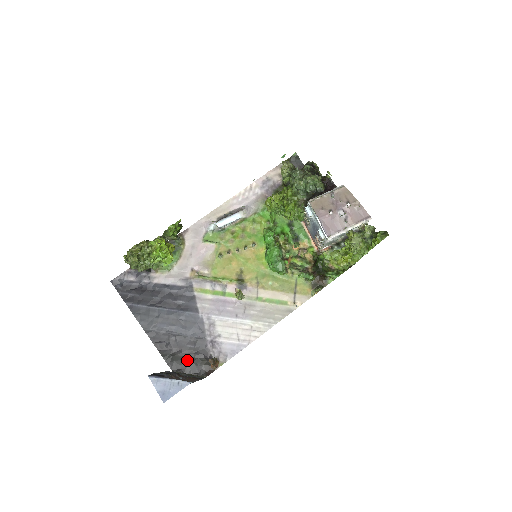
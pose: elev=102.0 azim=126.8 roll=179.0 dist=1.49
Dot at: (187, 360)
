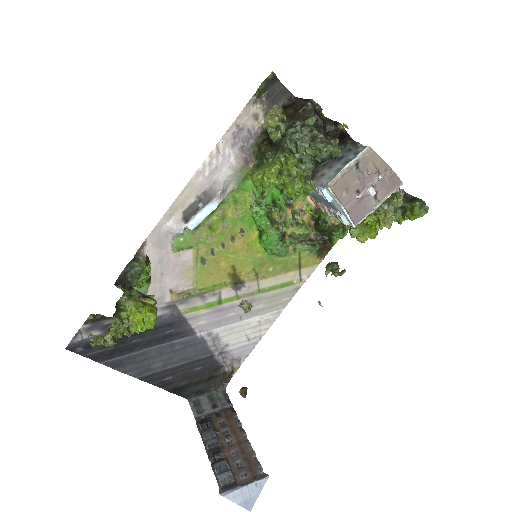
Dot at: (199, 383)
